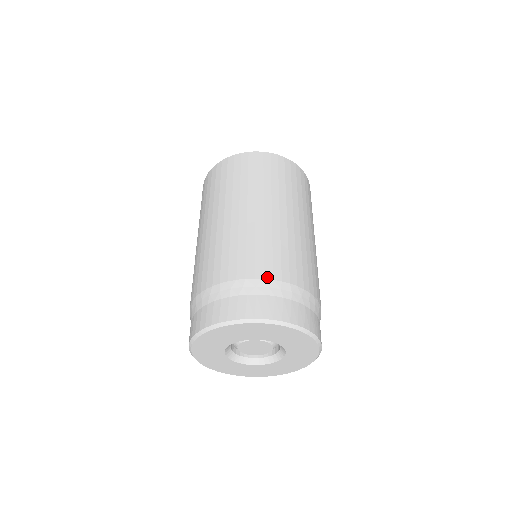
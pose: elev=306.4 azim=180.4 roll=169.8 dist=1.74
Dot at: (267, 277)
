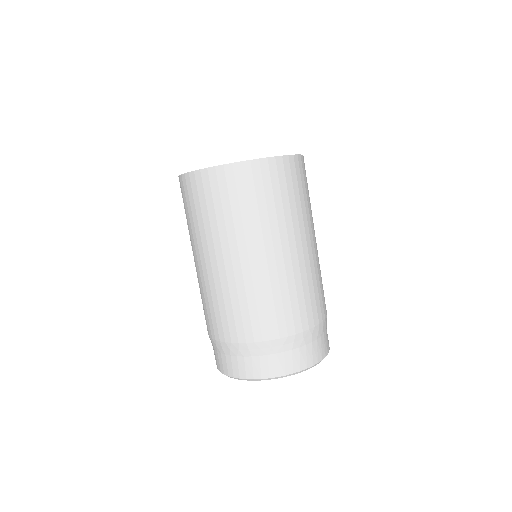
Dot at: (257, 340)
